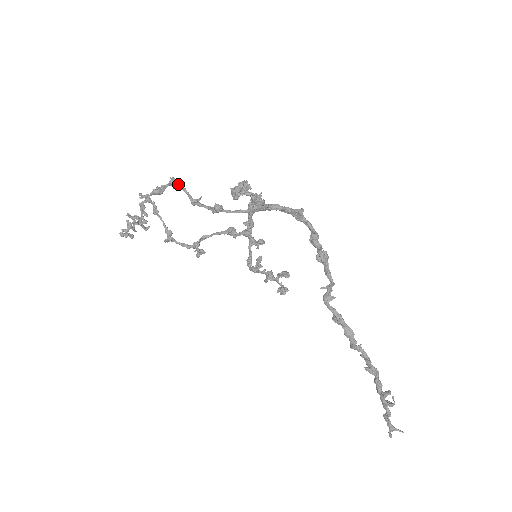
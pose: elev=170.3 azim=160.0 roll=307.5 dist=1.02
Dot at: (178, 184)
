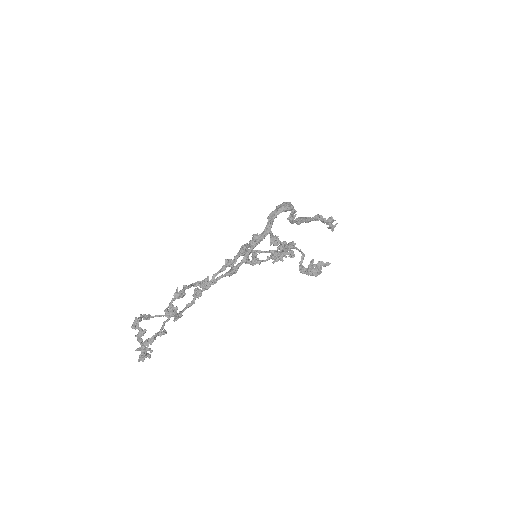
Dot at: (184, 292)
